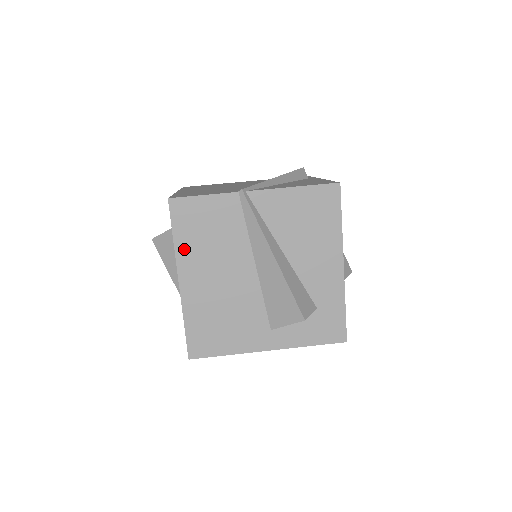
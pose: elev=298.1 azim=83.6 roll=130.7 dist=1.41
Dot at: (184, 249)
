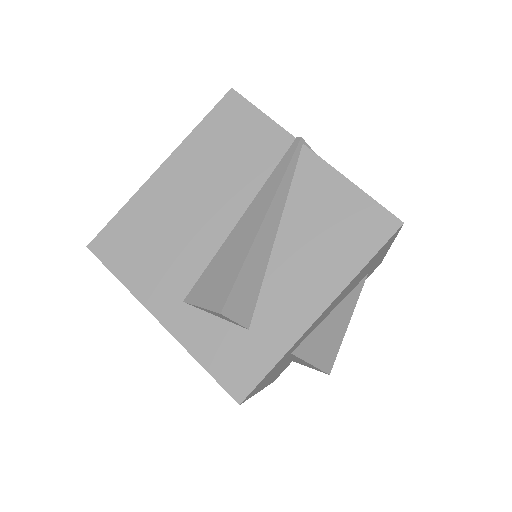
Dot at: (196, 143)
